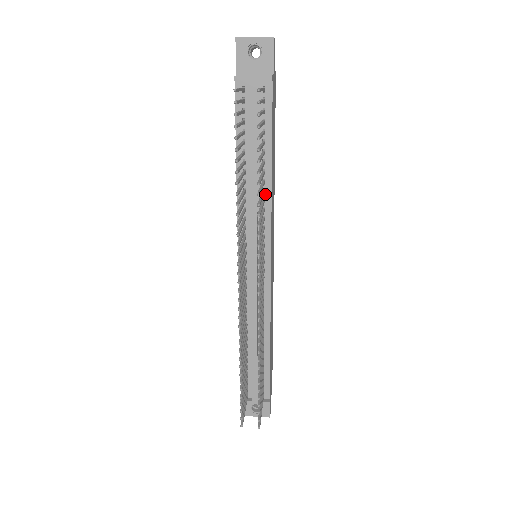
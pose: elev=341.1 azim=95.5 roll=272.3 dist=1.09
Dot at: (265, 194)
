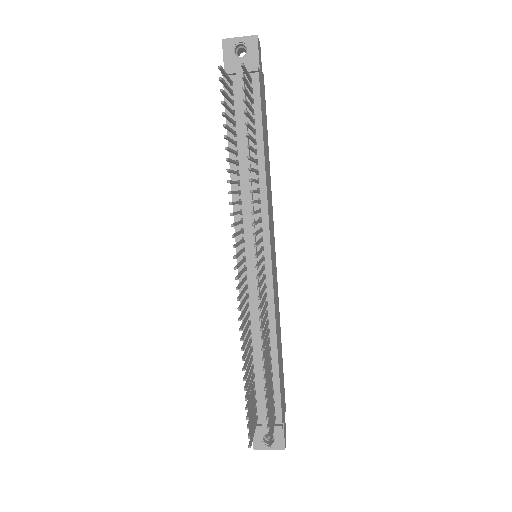
Dot at: (260, 184)
